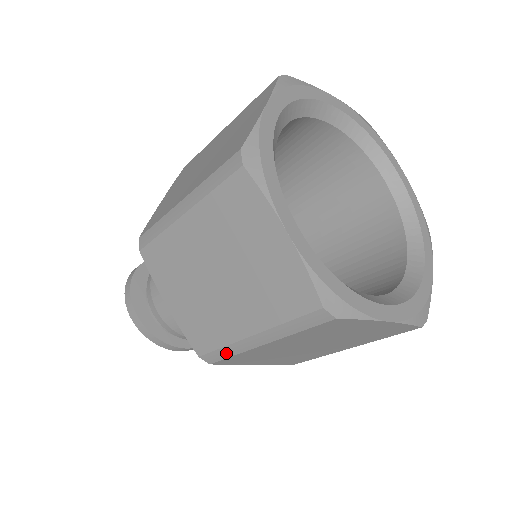
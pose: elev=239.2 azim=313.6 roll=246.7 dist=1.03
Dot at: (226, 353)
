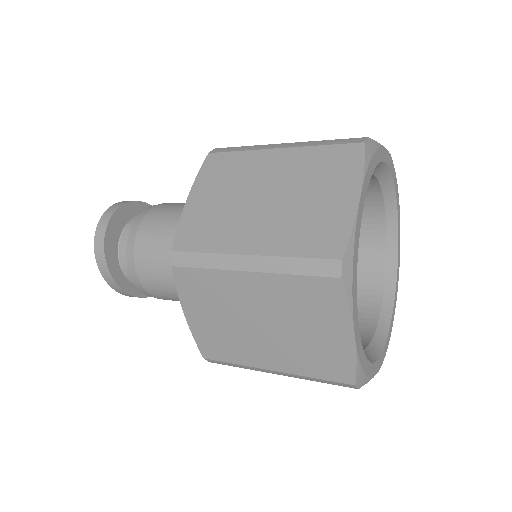
Dot at: (235, 366)
